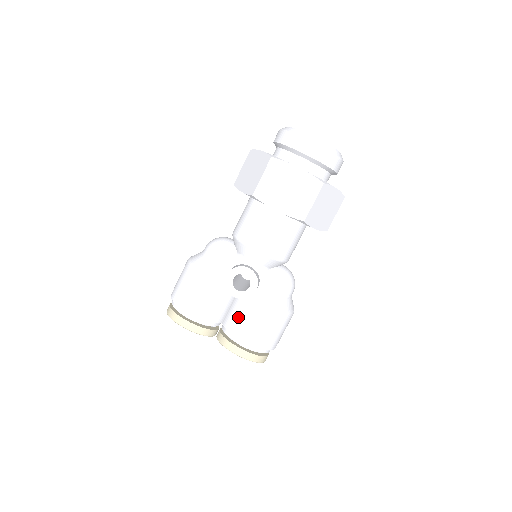
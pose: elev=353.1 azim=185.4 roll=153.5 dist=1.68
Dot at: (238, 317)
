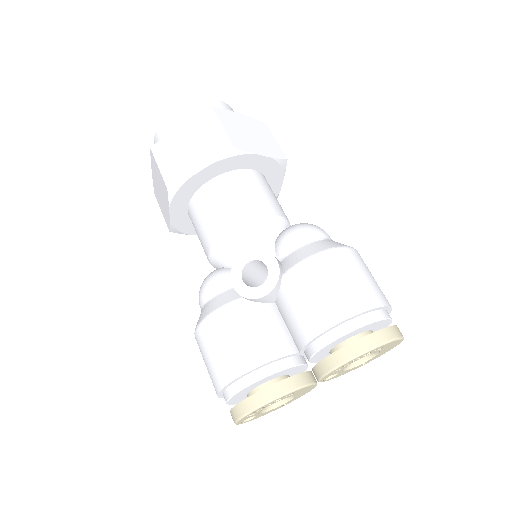
Dot at: (297, 313)
